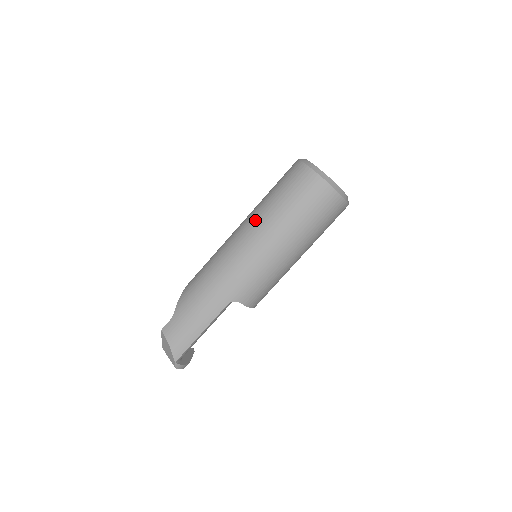
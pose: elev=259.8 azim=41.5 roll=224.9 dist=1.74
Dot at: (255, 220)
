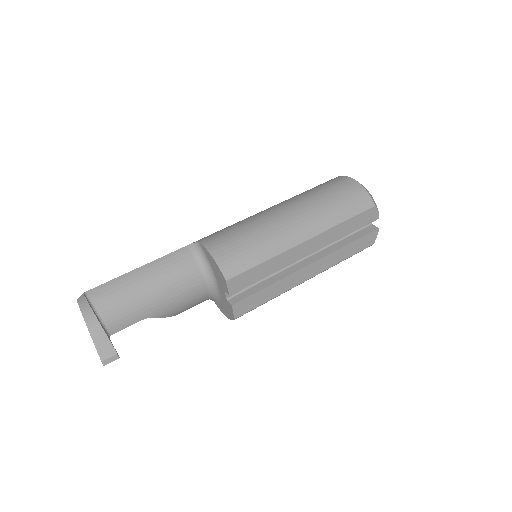
Dot at: occluded
